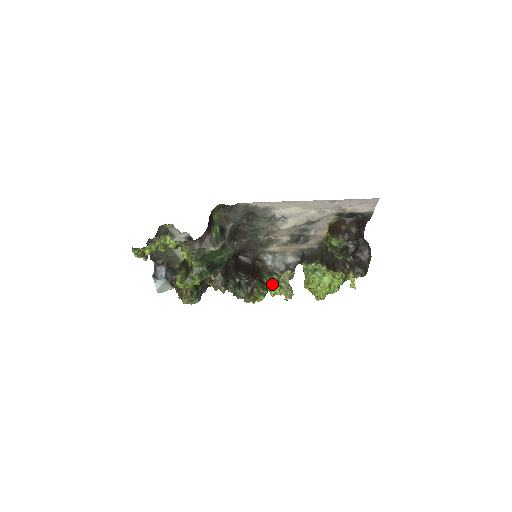
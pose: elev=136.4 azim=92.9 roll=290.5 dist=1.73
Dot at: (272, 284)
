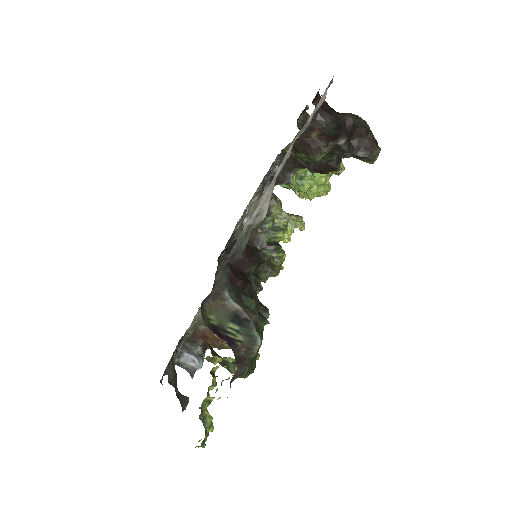
Dot at: (277, 236)
